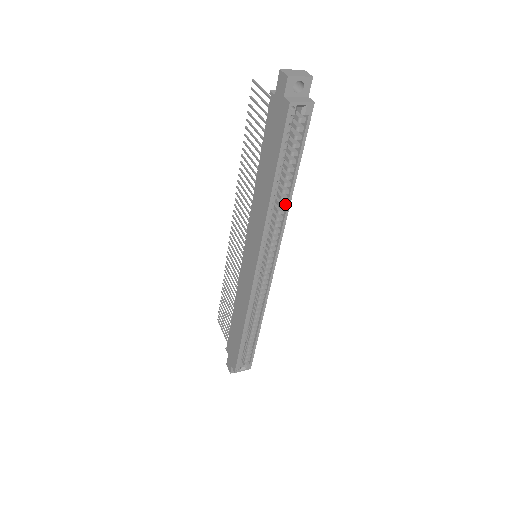
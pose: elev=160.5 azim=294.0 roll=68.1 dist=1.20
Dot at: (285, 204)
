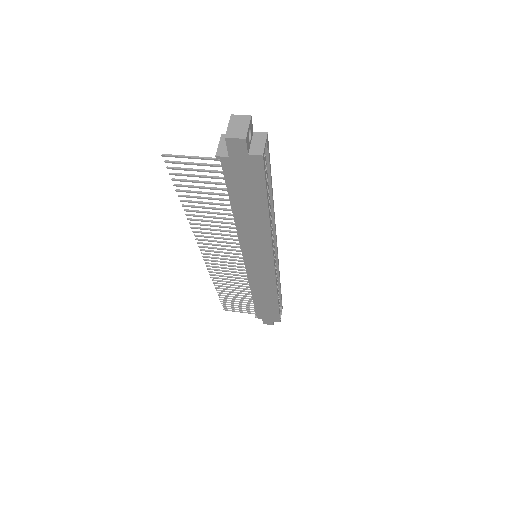
Dot at: (270, 210)
